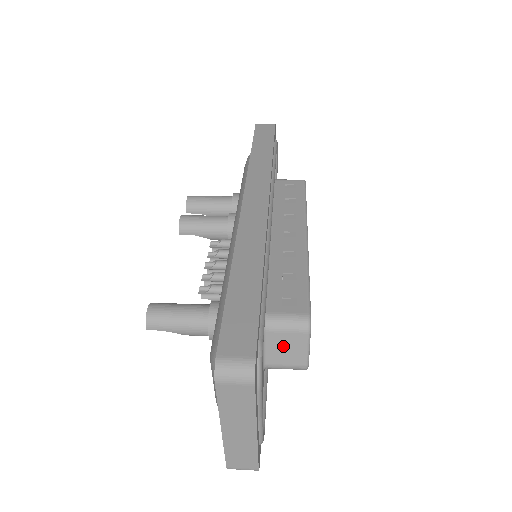
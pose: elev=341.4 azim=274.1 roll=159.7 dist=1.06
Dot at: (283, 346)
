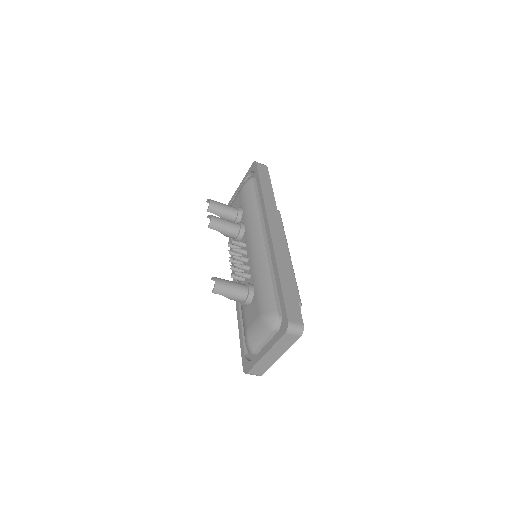
Dot at: occluded
